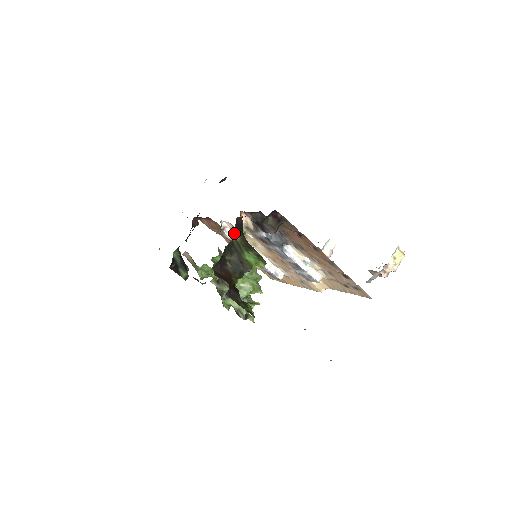
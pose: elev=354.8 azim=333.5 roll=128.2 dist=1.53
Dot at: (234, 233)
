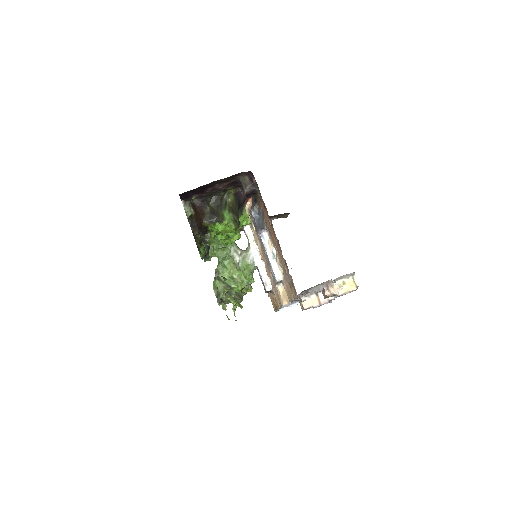
Dot at: (228, 194)
